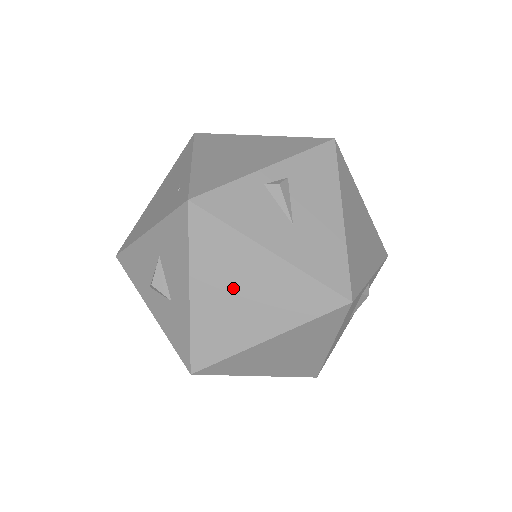
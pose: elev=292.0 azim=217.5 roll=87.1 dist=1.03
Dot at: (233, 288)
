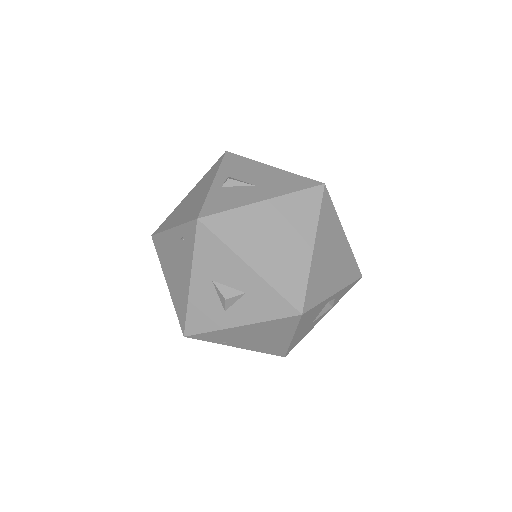
Dot at: (267, 239)
